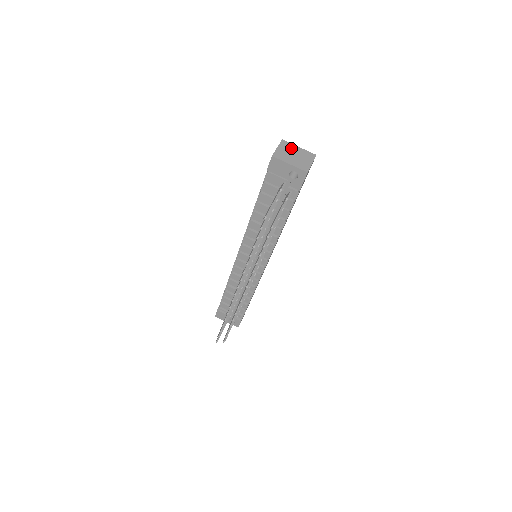
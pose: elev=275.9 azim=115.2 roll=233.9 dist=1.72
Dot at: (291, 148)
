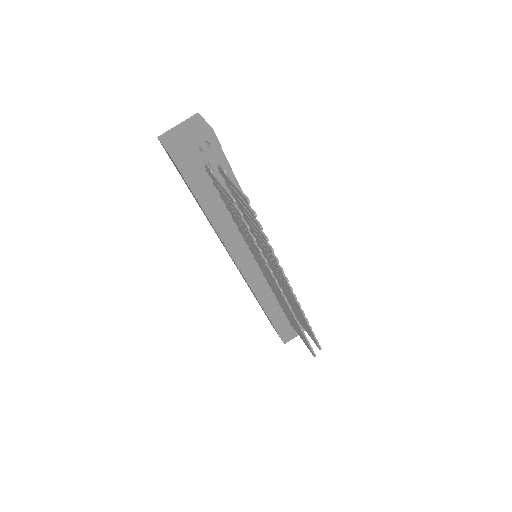
Dot at: (173, 133)
